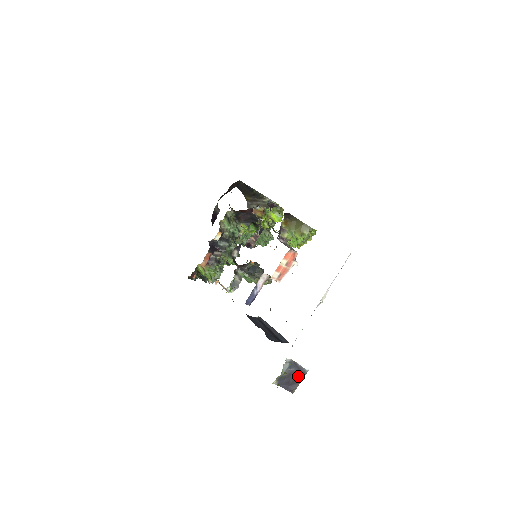
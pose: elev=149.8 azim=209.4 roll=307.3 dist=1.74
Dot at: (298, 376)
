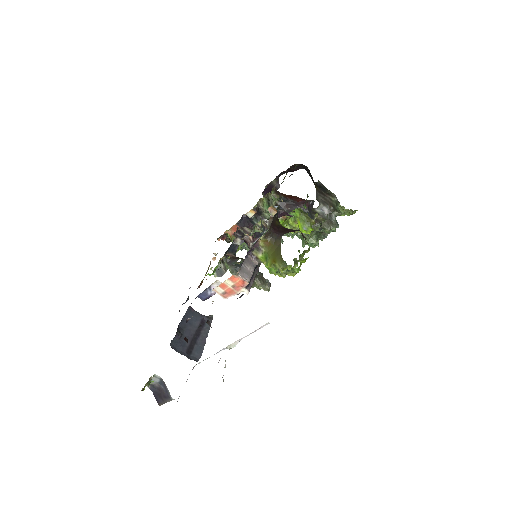
Dot at: (165, 396)
